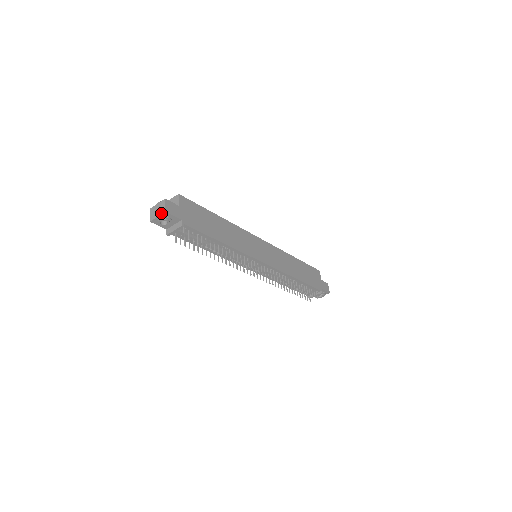
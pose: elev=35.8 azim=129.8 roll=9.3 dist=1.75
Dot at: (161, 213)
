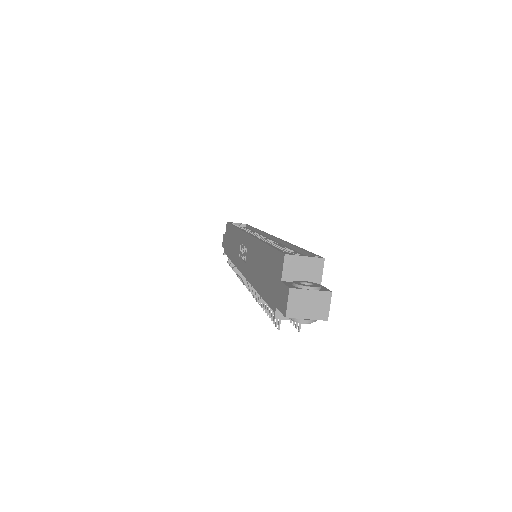
Dot at: (319, 318)
